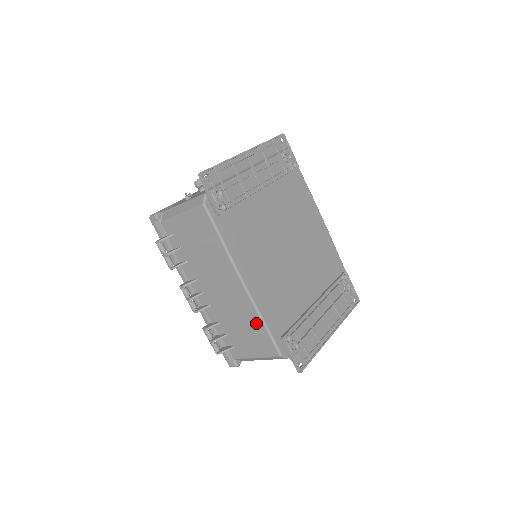
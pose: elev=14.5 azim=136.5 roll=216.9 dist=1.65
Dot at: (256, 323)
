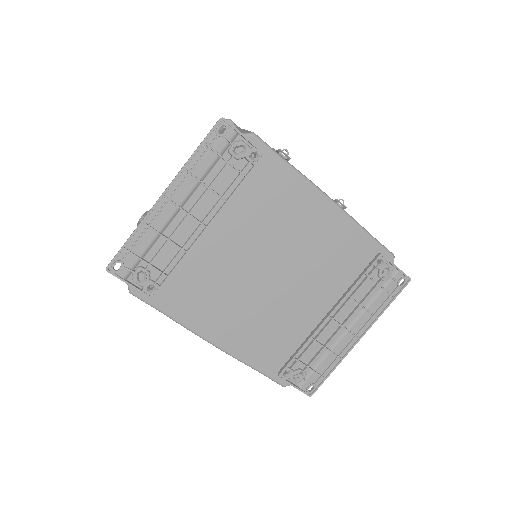
Dot at: occluded
